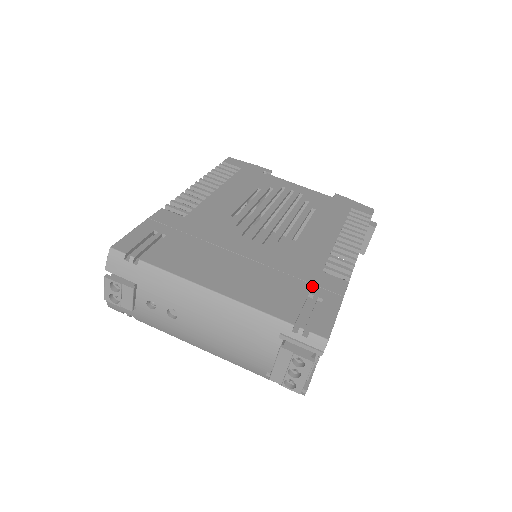
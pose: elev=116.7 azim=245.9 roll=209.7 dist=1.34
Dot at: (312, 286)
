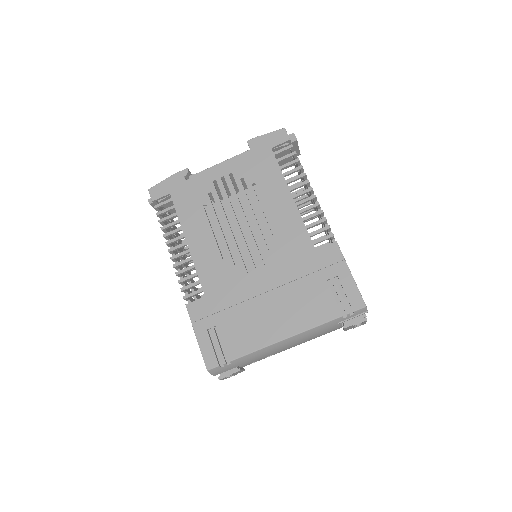
Dot at: (323, 272)
